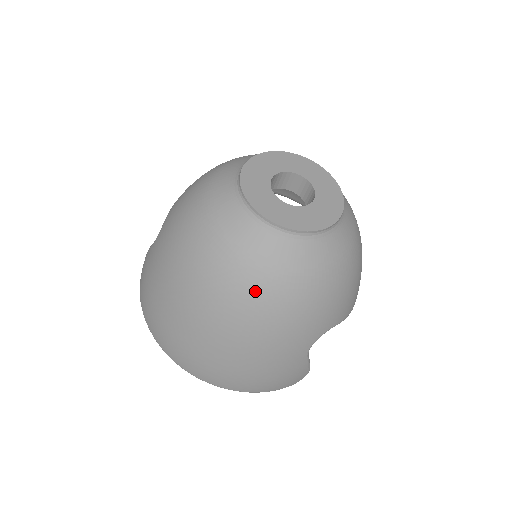
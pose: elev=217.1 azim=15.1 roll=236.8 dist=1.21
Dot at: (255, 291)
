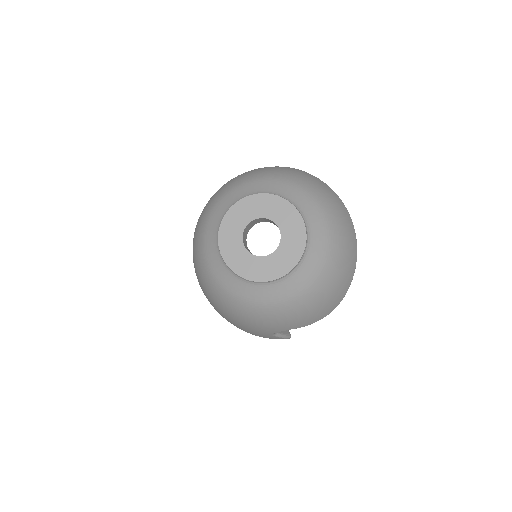
Dot at: (220, 298)
